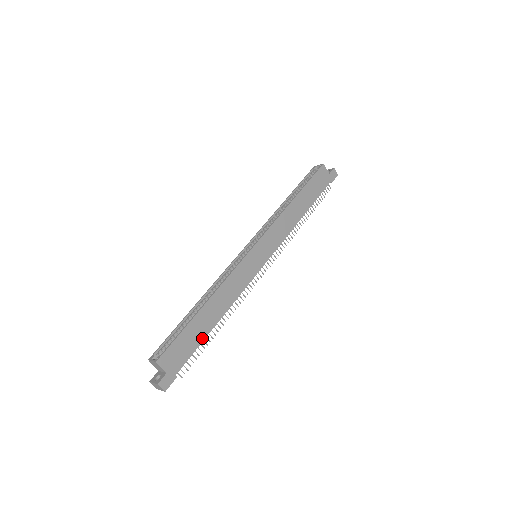
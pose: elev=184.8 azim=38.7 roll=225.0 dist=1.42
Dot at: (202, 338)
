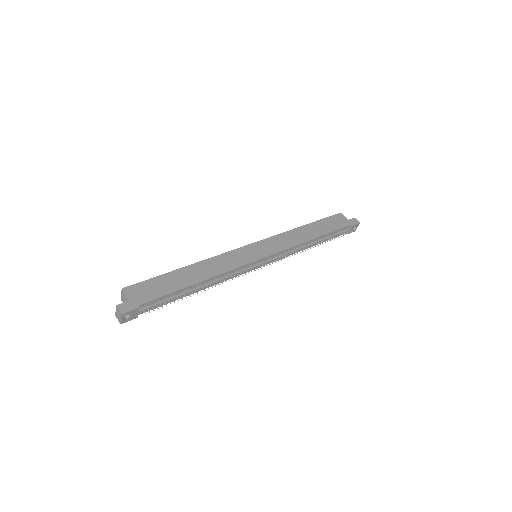
Dot at: (176, 289)
